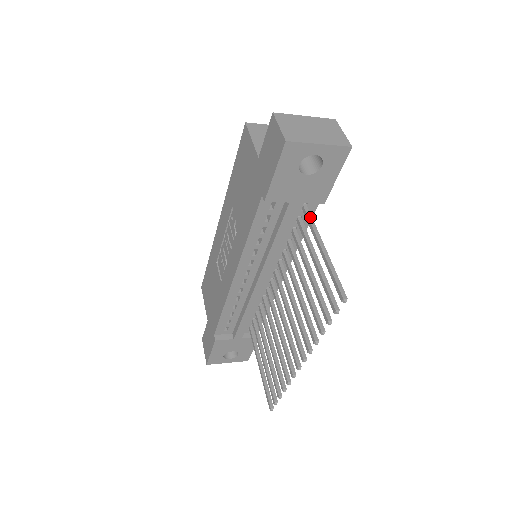
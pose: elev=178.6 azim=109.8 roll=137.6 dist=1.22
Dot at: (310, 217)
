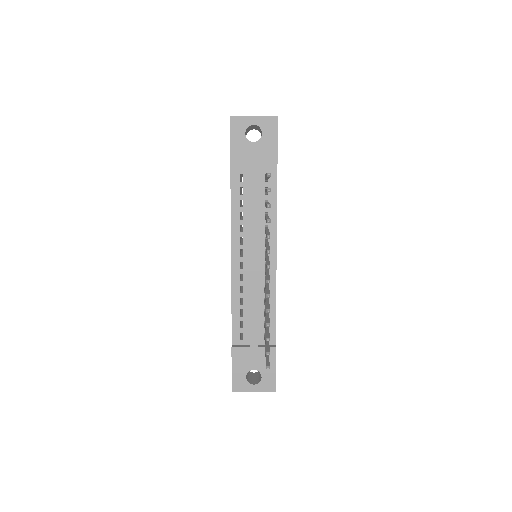
Dot at: occluded
